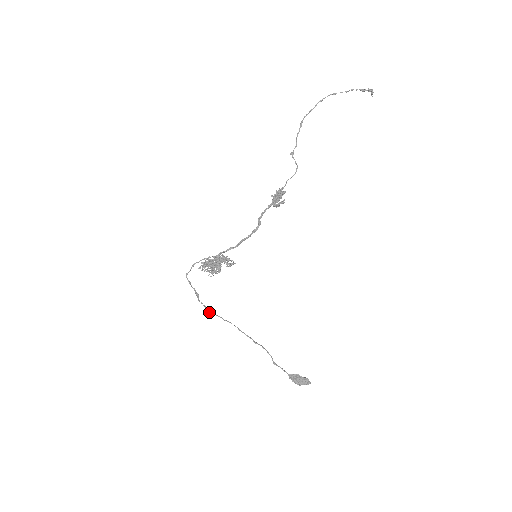
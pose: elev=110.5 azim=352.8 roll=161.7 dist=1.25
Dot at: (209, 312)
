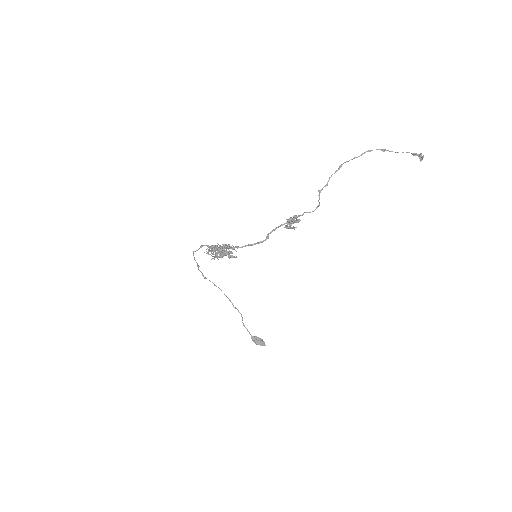
Dot at: (204, 278)
